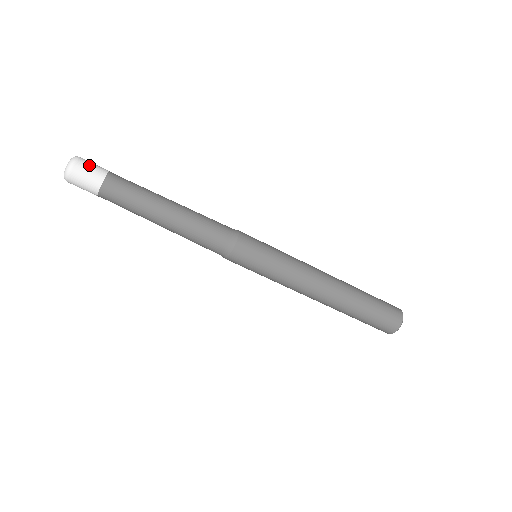
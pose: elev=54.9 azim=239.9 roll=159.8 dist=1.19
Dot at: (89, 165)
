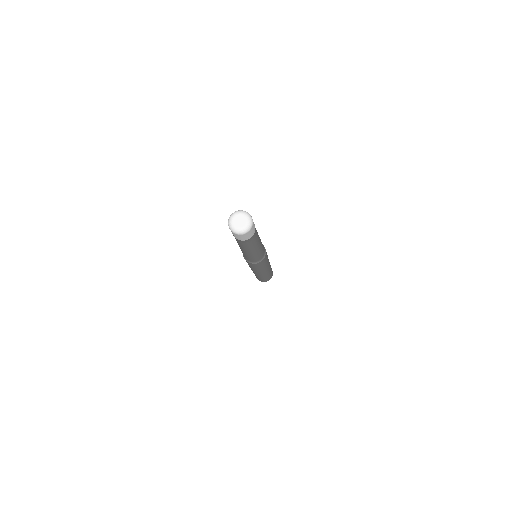
Dot at: occluded
